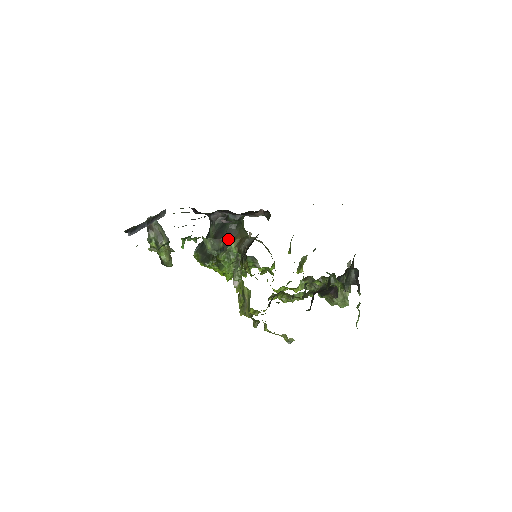
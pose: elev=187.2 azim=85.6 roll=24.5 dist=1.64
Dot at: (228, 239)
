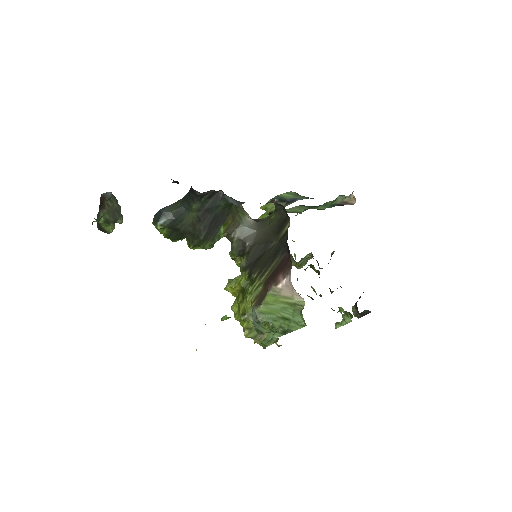
Dot at: (218, 223)
